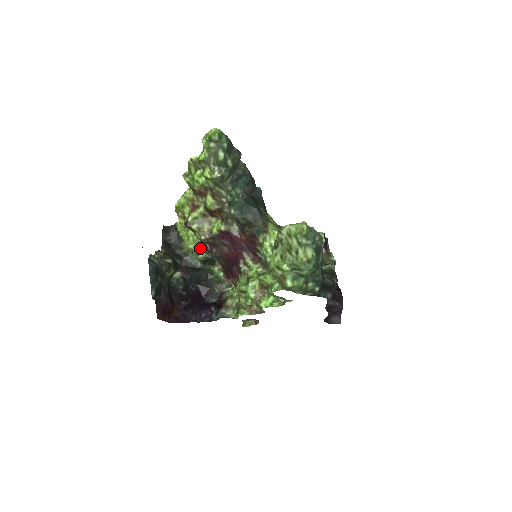
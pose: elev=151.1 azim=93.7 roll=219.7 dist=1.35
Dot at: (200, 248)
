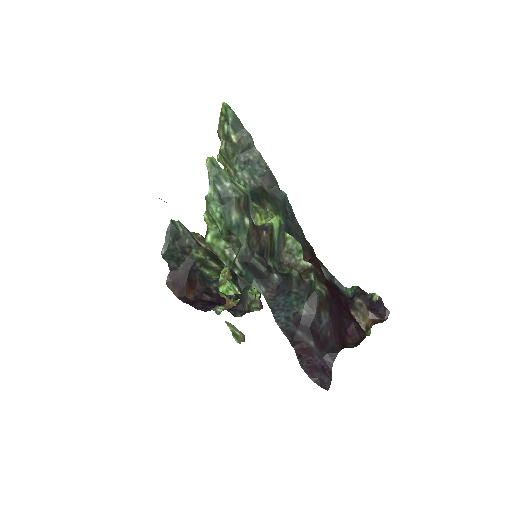
Dot at: occluded
